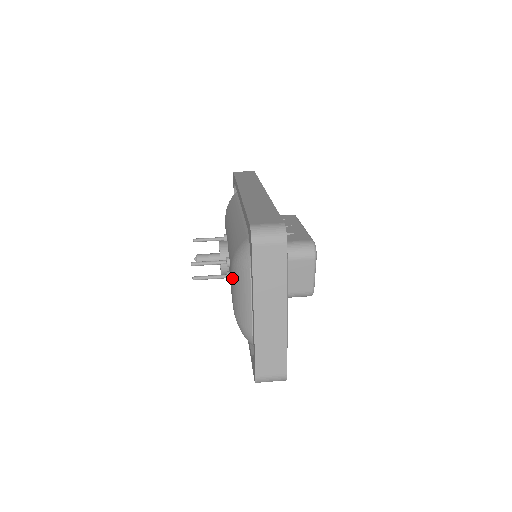
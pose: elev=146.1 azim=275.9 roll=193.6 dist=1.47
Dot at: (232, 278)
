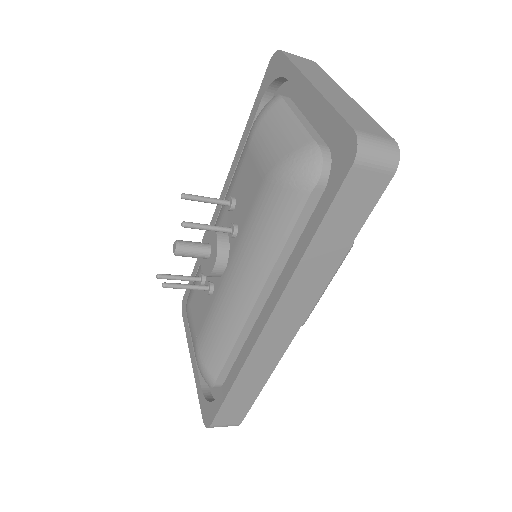
Dot at: (255, 145)
